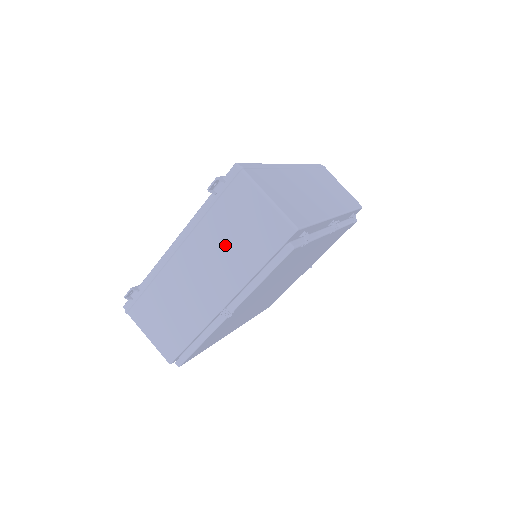
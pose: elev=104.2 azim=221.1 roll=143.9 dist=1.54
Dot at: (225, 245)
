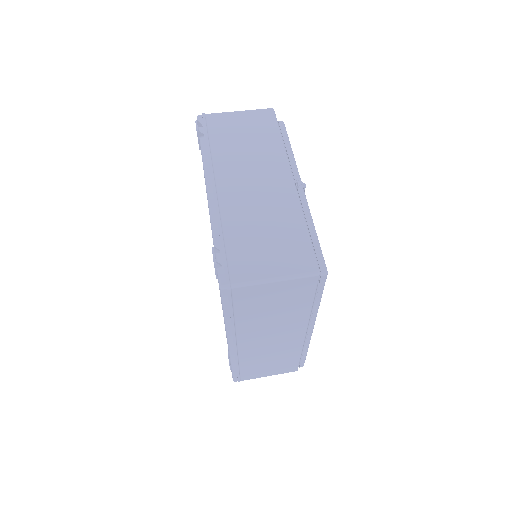
Dot at: (245, 151)
